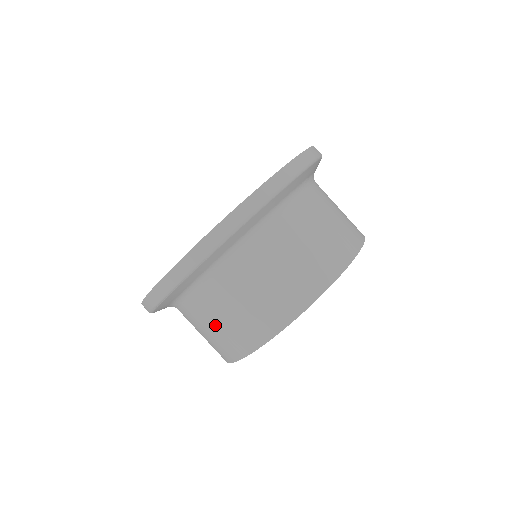
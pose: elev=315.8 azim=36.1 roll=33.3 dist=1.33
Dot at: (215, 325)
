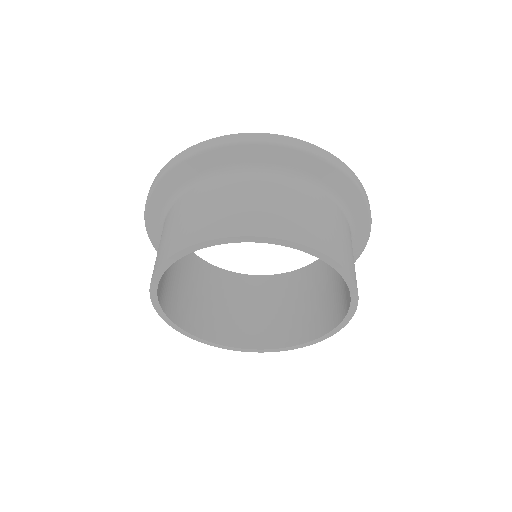
Dot at: occluded
